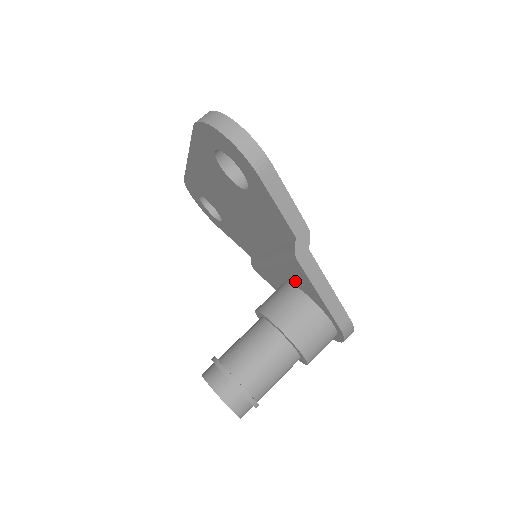
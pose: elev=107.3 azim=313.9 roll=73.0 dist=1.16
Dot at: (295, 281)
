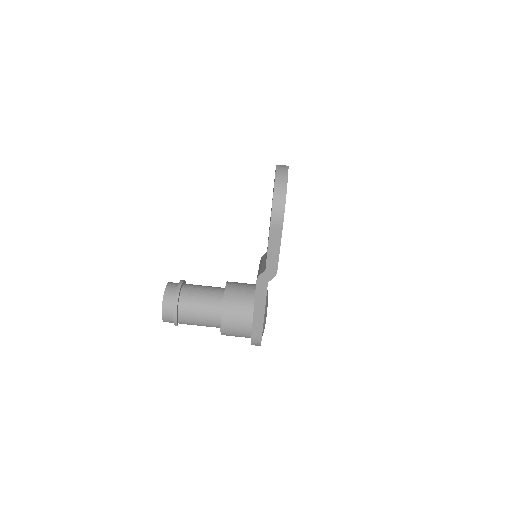
Dot at: occluded
